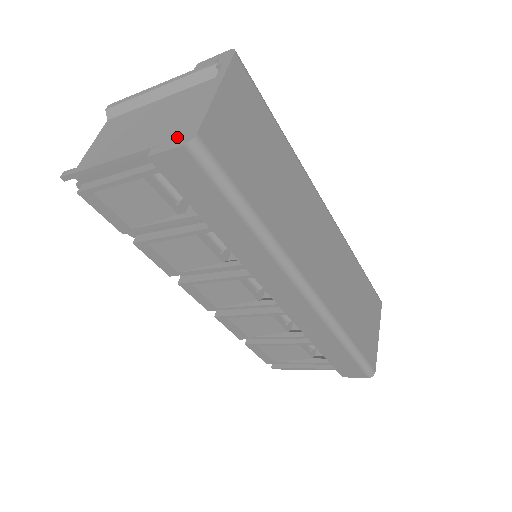
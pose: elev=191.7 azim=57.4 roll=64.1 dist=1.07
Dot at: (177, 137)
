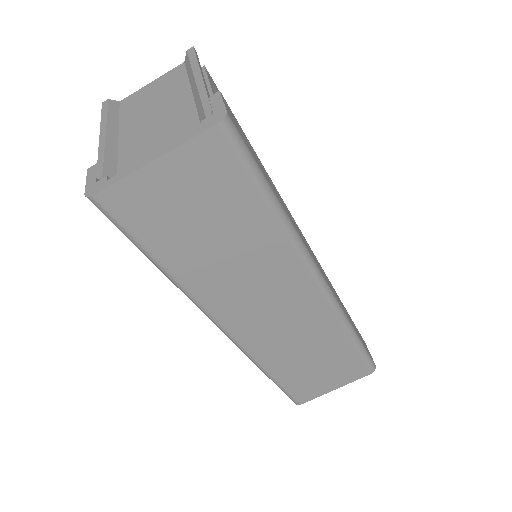
Dot at: (98, 178)
